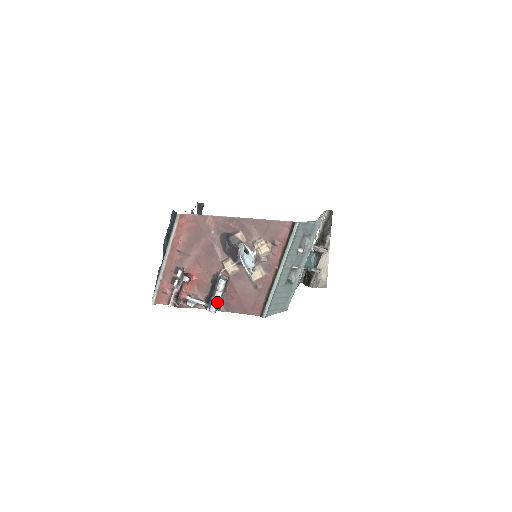
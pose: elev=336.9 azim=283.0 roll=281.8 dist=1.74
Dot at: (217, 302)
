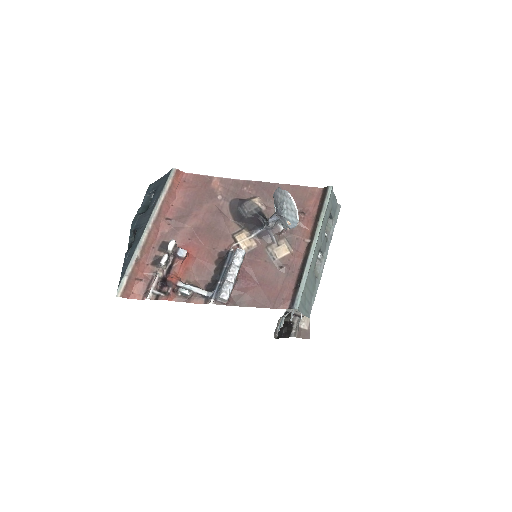
Dot at: (232, 282)
